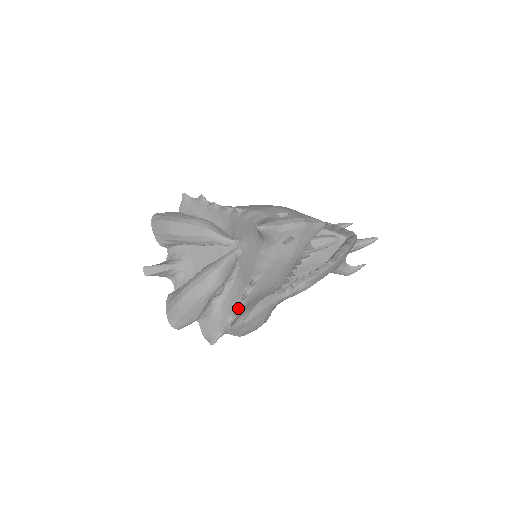
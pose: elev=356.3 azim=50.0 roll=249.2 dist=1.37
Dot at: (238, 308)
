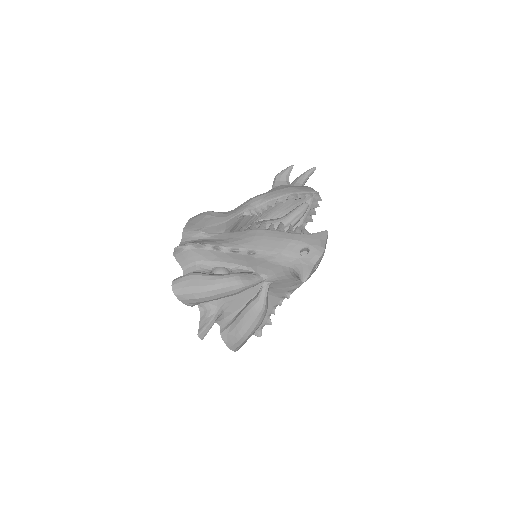
Dot at: occluded
